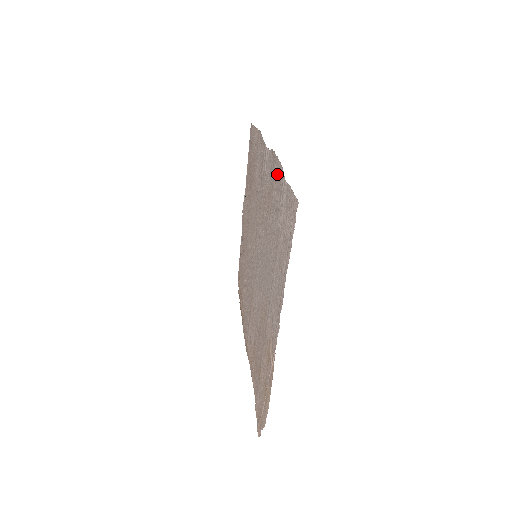
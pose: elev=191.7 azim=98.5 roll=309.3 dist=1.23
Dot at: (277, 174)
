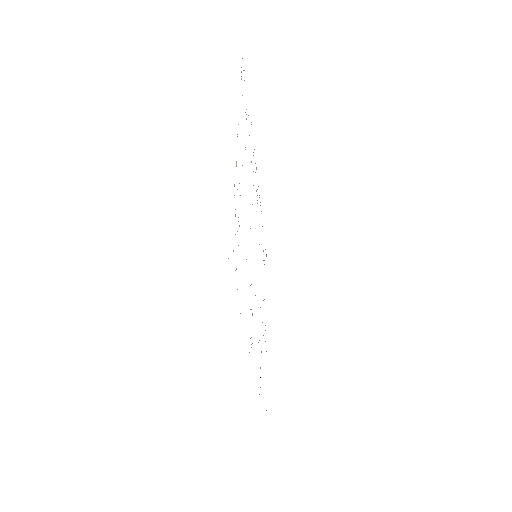
Dot at: occluded
